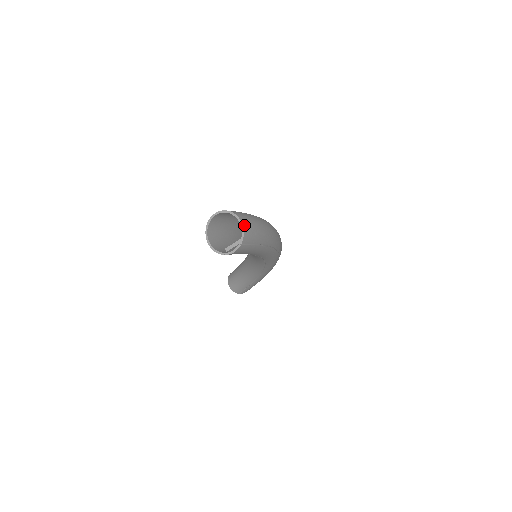
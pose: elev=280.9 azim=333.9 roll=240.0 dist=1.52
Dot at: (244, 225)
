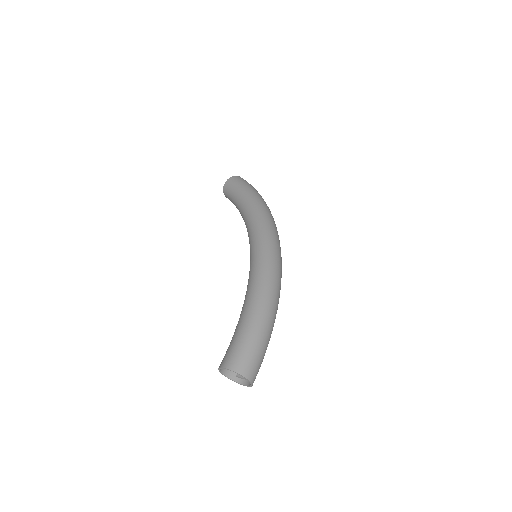
Dot at: (252, 380)
